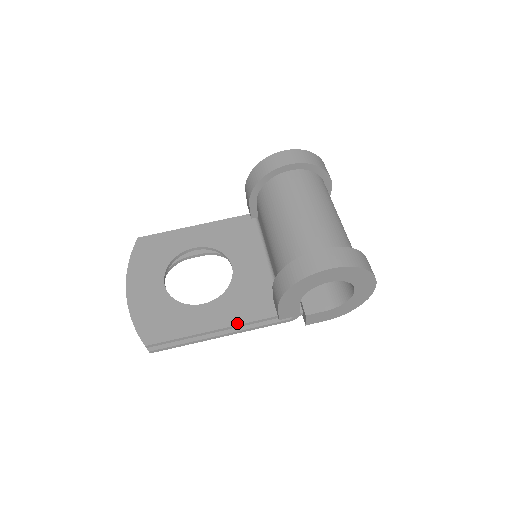
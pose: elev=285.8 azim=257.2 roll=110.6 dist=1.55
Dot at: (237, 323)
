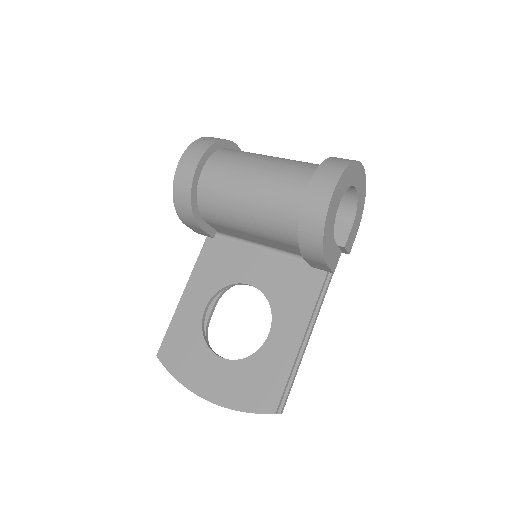
Dot at: (310, 313)
